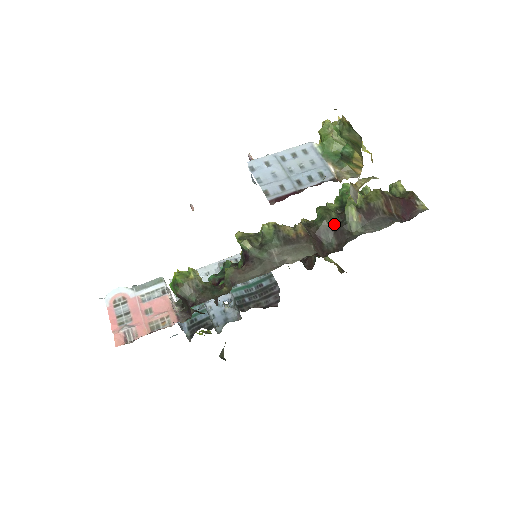
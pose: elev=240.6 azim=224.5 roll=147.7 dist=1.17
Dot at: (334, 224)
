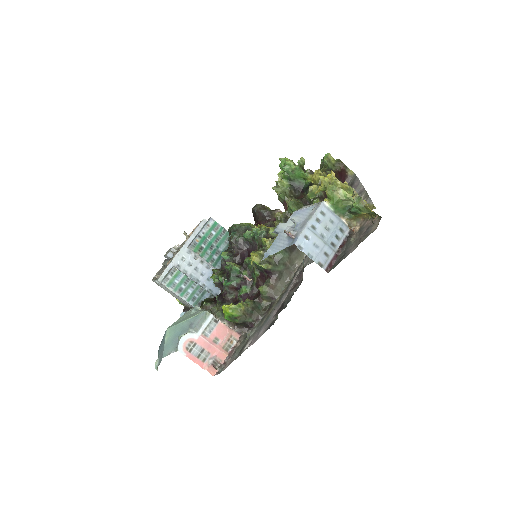
Dot at: occluded
